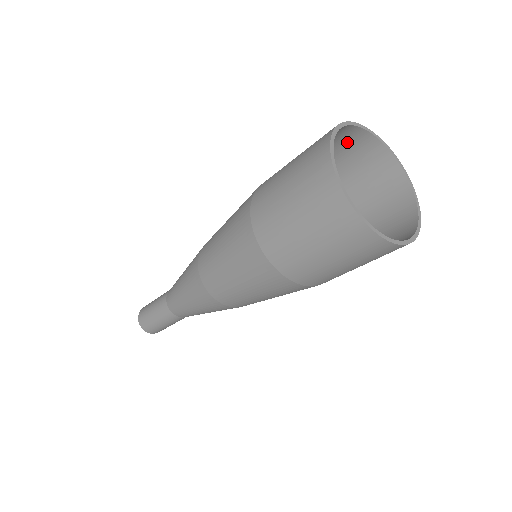
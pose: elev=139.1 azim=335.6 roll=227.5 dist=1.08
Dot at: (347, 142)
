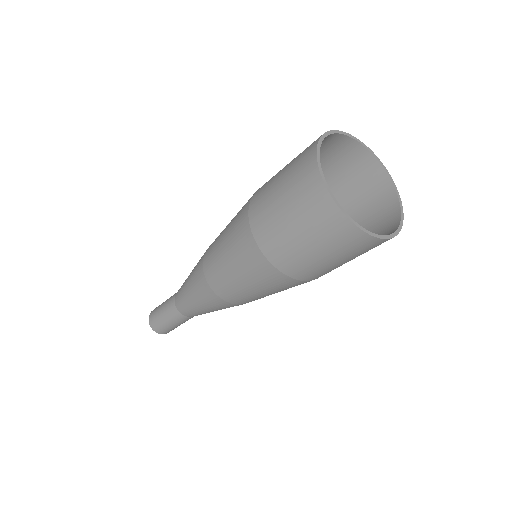
Dot at: (336, 149)
